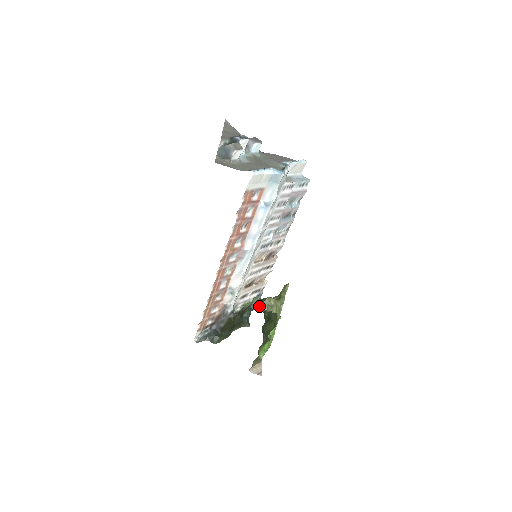
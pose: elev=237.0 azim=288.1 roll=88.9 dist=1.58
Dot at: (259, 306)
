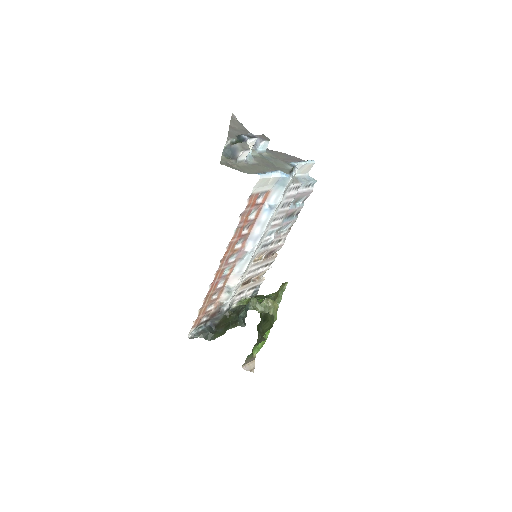
Dot at: (256, 307)
